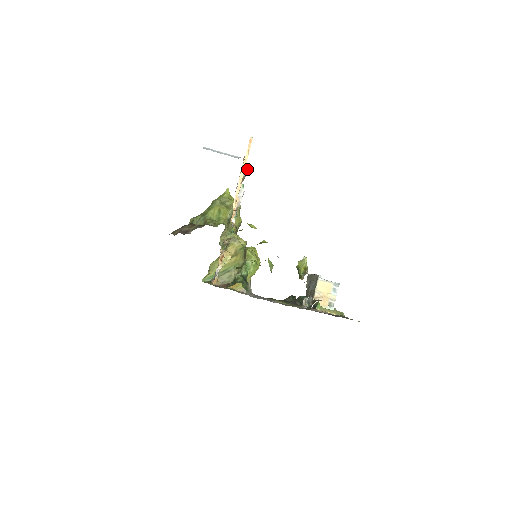
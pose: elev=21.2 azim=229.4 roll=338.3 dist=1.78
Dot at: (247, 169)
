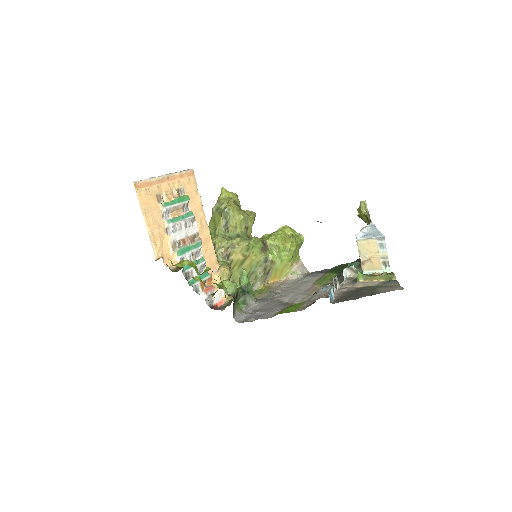
Dot at: (163, 203)
